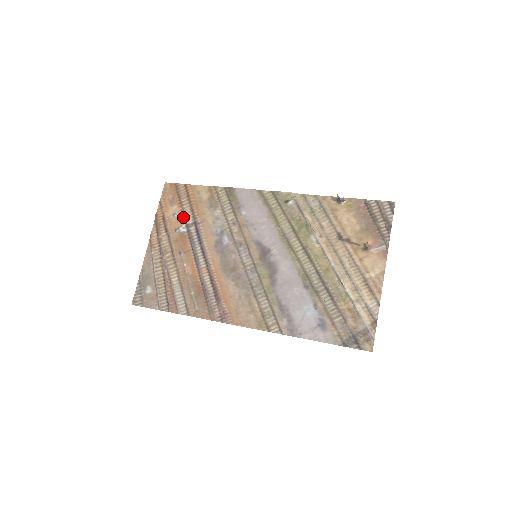
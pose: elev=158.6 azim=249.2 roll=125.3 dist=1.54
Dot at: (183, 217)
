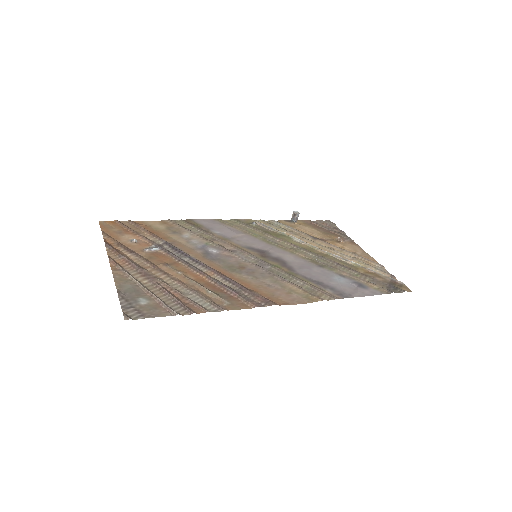
Dot at: (146, 241)
